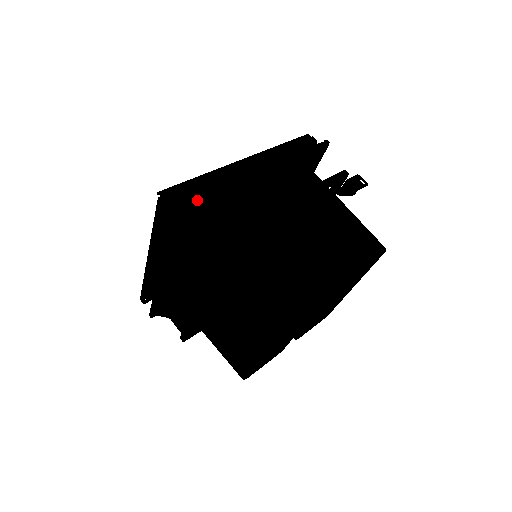
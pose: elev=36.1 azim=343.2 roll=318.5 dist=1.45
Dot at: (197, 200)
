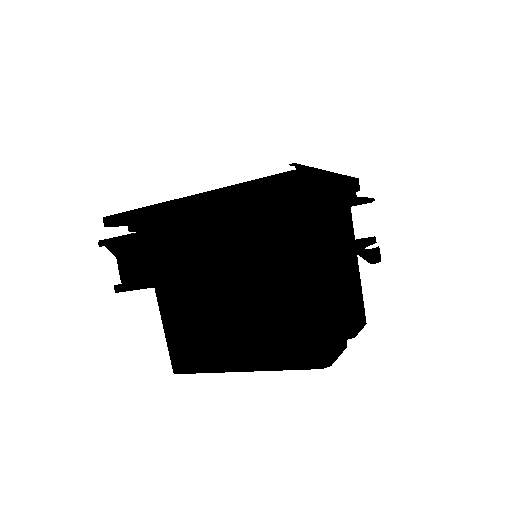
Dot at: occluded
